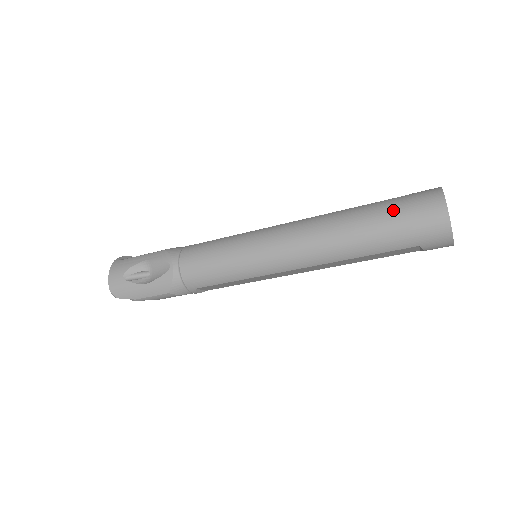
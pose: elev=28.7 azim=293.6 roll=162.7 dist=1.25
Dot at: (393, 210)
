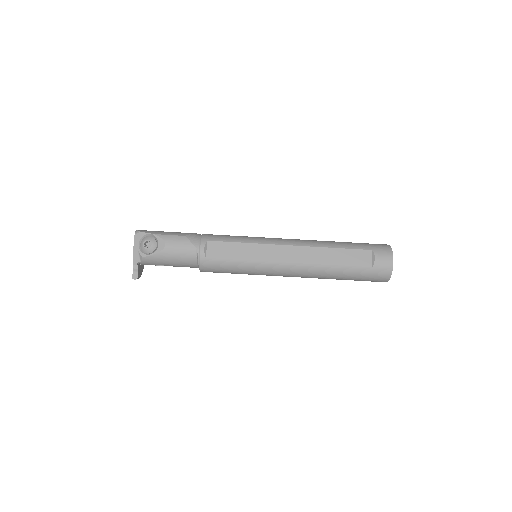
Dot at: occluded
